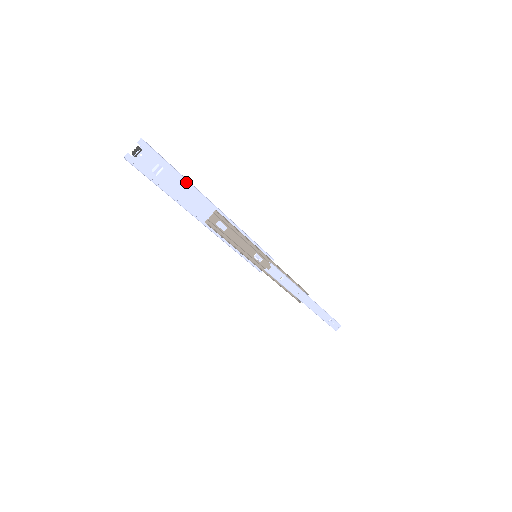
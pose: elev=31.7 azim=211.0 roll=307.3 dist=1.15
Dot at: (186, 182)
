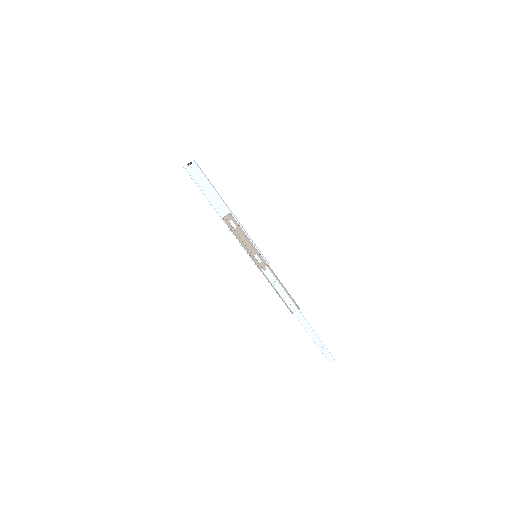
Dot at: (214, 189)
